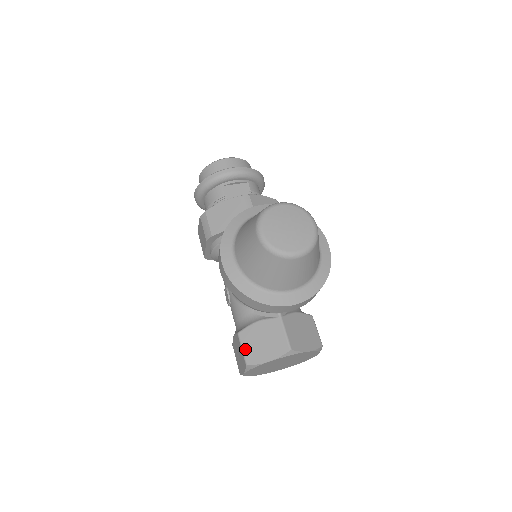
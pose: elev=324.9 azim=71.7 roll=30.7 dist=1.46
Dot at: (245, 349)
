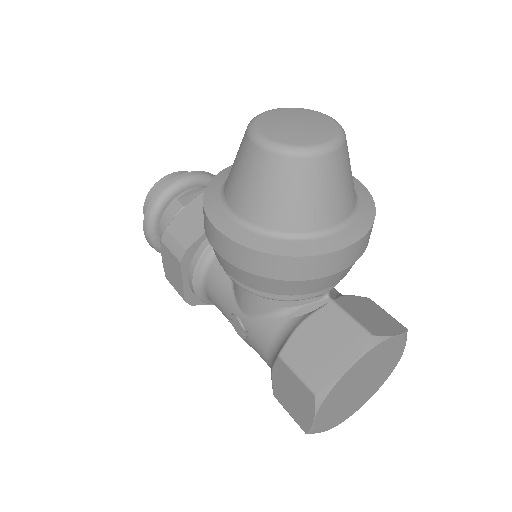
Dot at: (301, 371)
